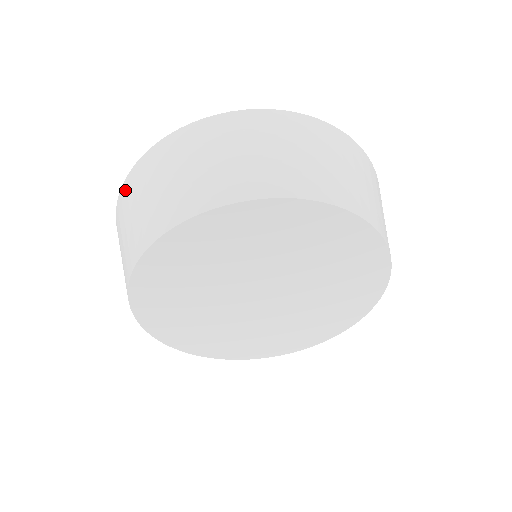
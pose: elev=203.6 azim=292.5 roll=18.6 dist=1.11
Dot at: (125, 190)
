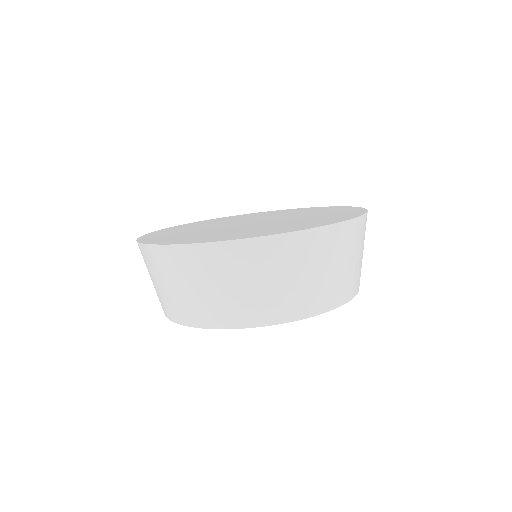
Dot at: occluded
